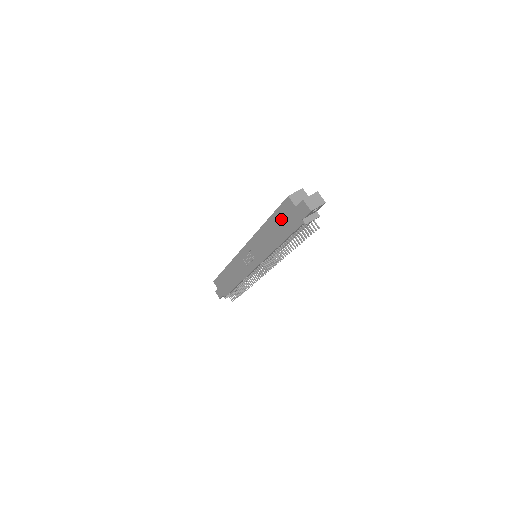
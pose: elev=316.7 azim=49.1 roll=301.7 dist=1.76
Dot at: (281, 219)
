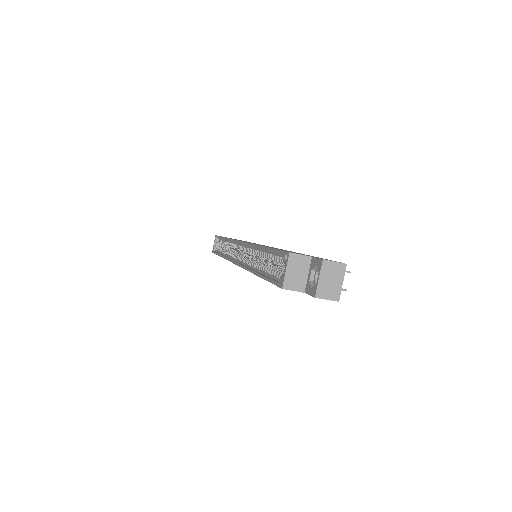
Dot at: occluded
